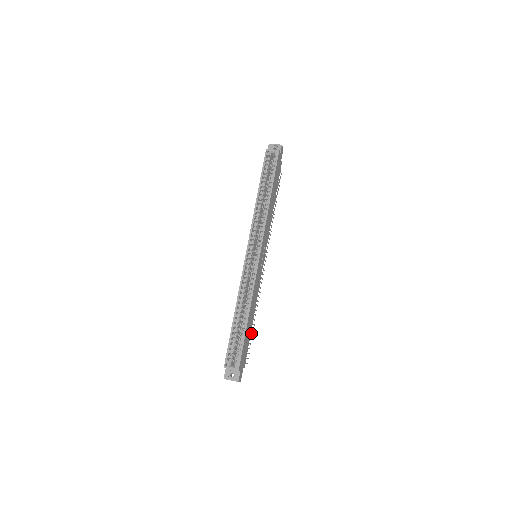
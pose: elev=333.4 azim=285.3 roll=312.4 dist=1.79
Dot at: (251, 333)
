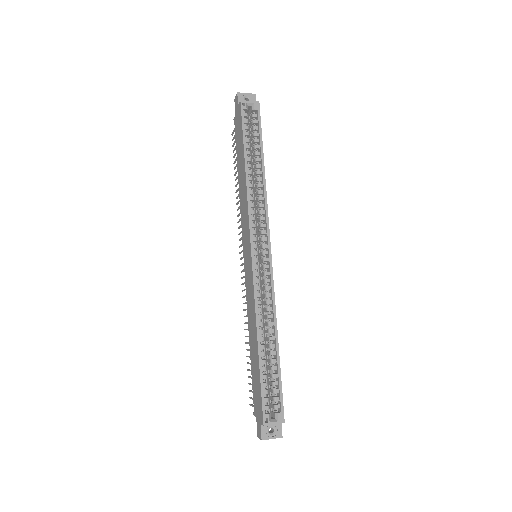
Dot at: occluded
